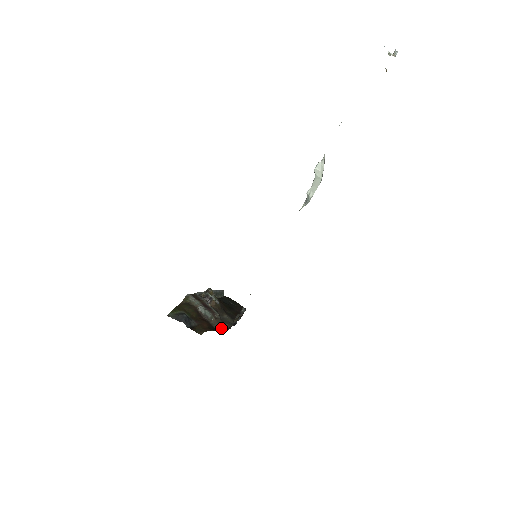
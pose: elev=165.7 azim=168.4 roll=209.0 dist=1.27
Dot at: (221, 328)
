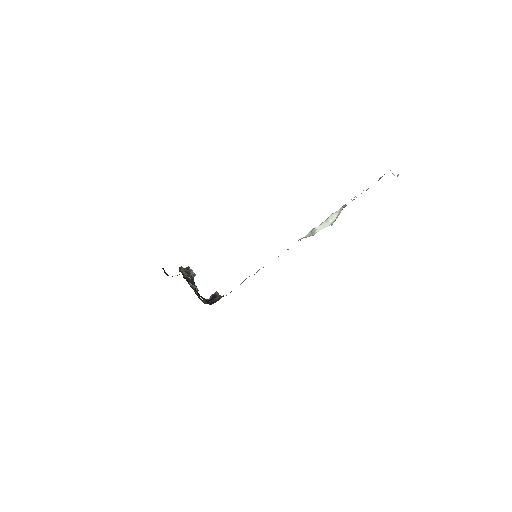
Dot at: (204, 301)
